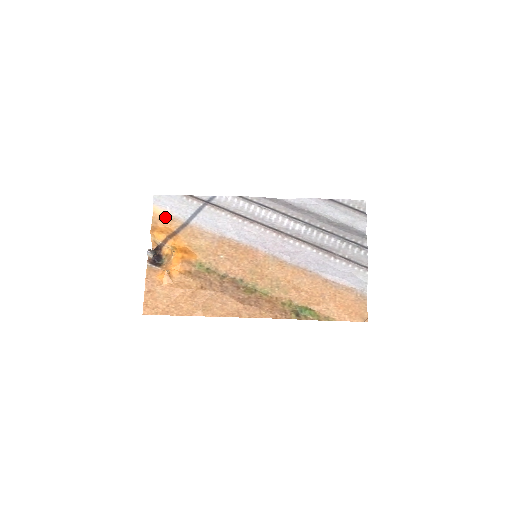
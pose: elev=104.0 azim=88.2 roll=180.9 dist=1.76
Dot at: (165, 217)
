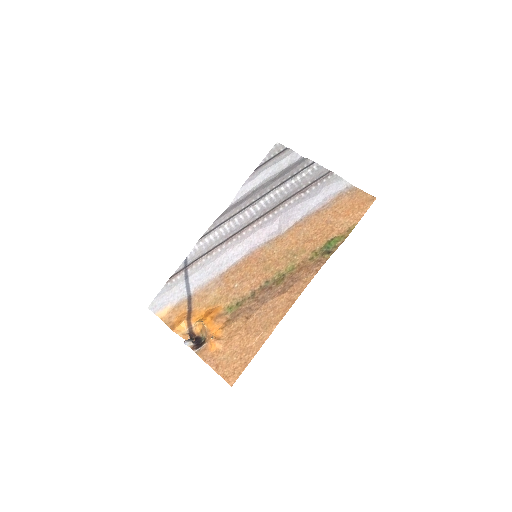
Dot at: (171, 311)
